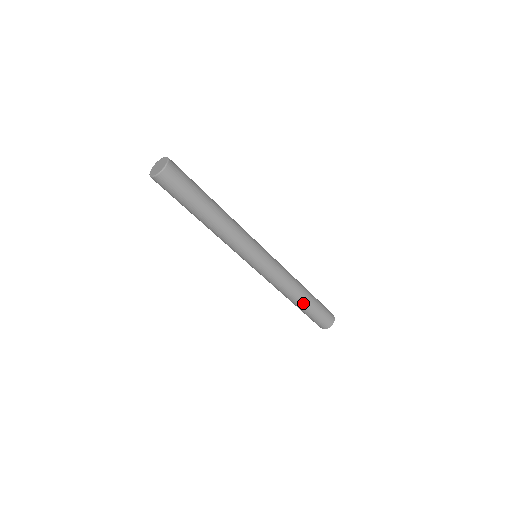
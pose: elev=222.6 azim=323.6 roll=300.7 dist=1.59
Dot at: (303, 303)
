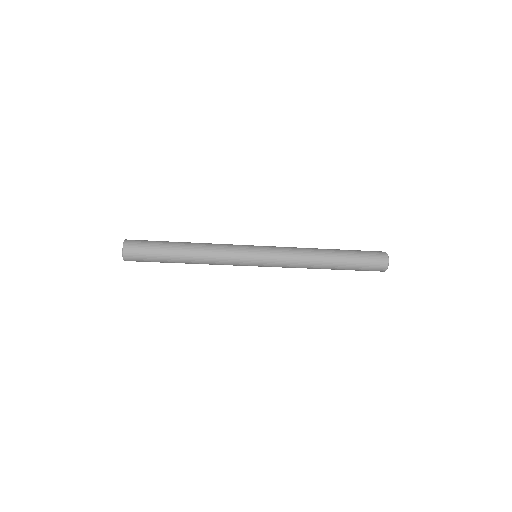
Dot at: (335, 262)
